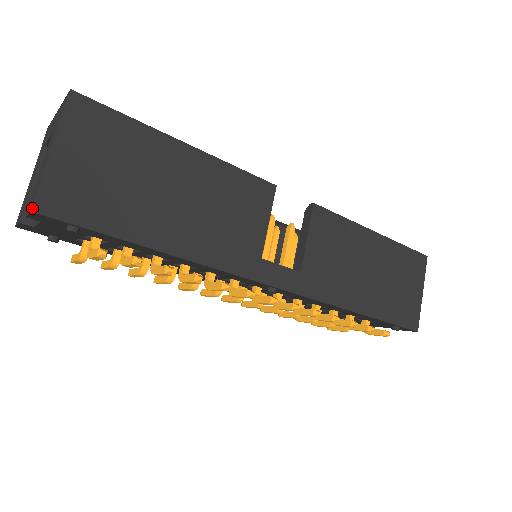
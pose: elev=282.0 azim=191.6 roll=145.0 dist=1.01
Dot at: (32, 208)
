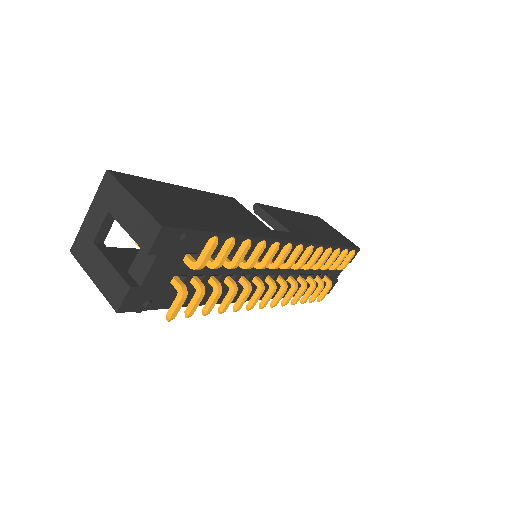
Dot at: (160, 225)
